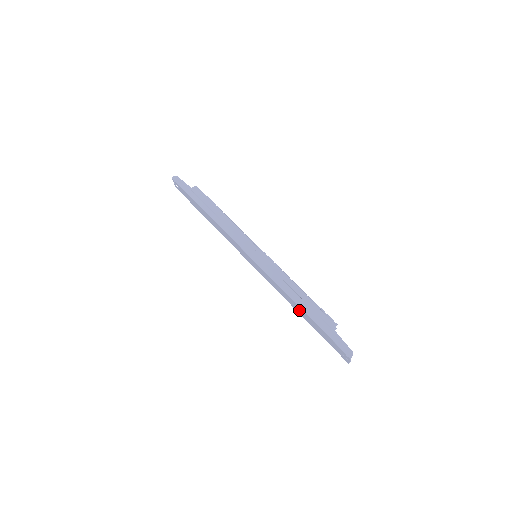
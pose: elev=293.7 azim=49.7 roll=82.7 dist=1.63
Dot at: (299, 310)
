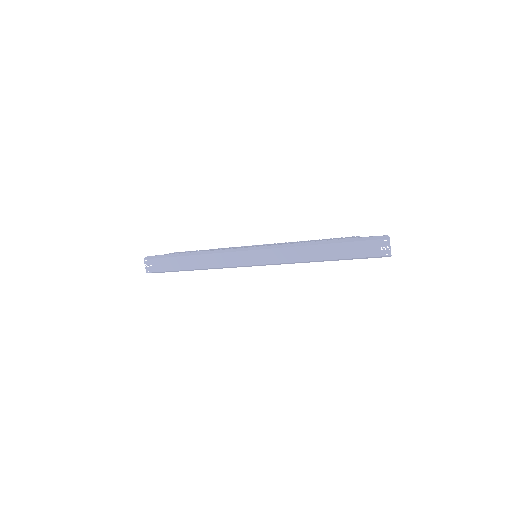
Dot at: (321, 252)
